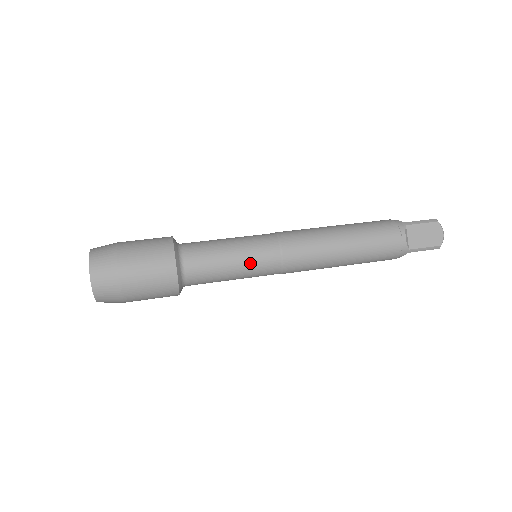
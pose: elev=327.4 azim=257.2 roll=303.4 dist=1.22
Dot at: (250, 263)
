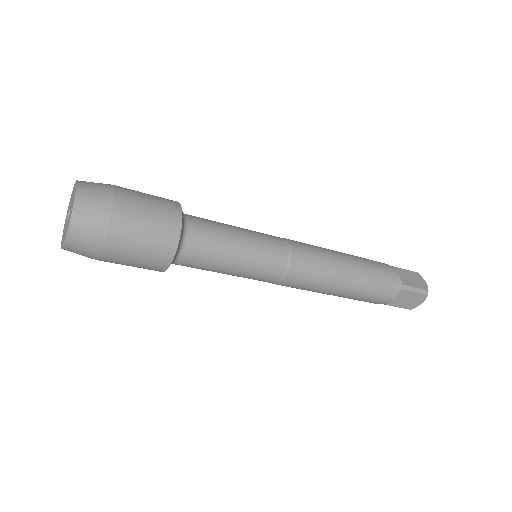
Dot at: (257, 243)
